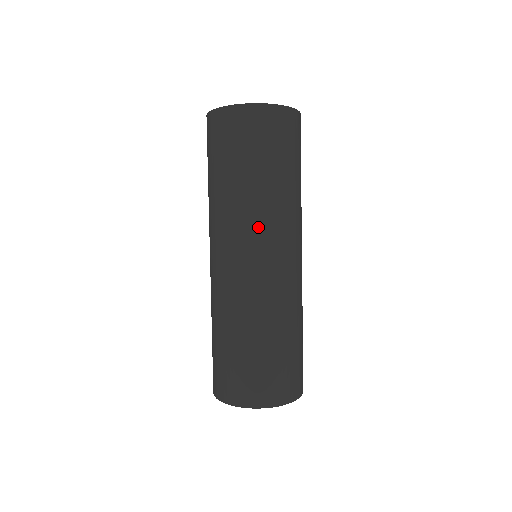
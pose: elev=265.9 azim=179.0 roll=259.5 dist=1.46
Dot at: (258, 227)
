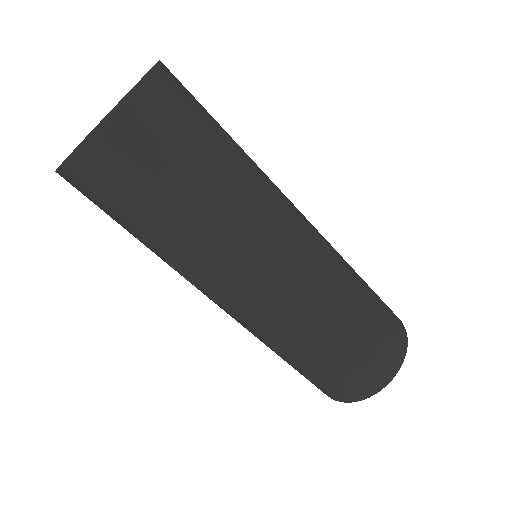
Dot at: (213, 276)
